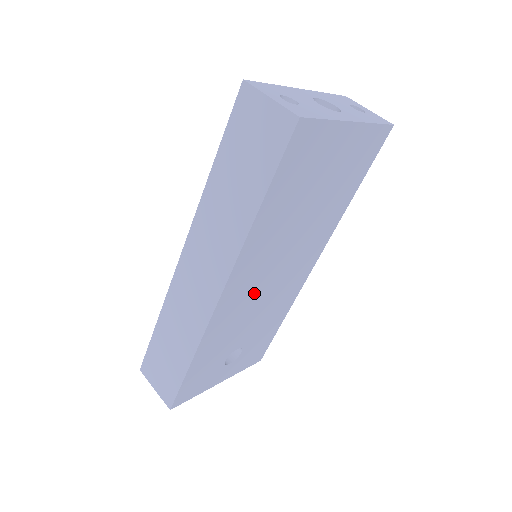
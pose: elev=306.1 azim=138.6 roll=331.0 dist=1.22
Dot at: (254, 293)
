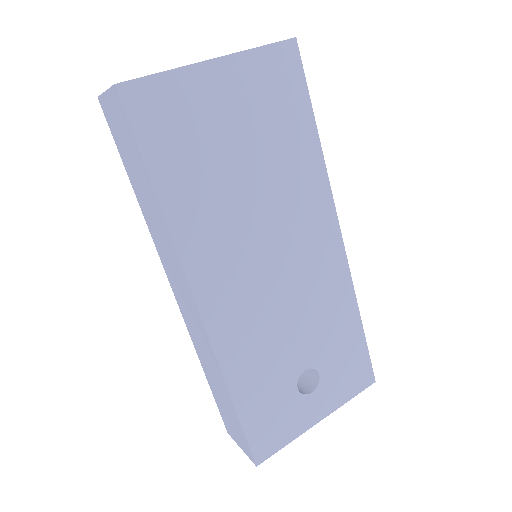
Dot at: (257, 293)
